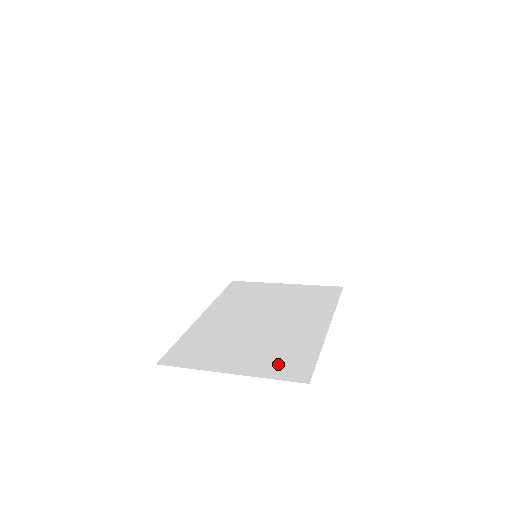
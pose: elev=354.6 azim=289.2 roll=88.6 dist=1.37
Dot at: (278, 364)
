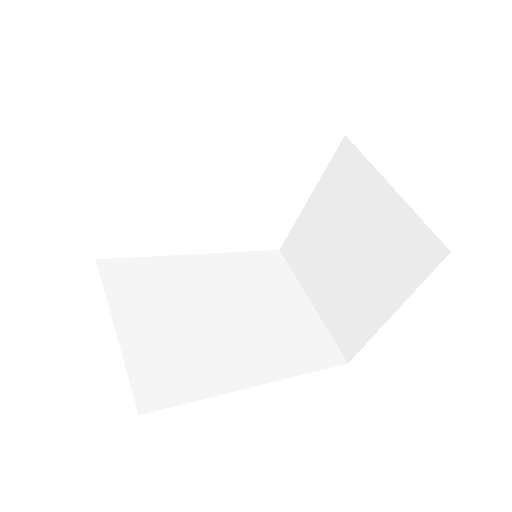
Dot at: (156, 367)
